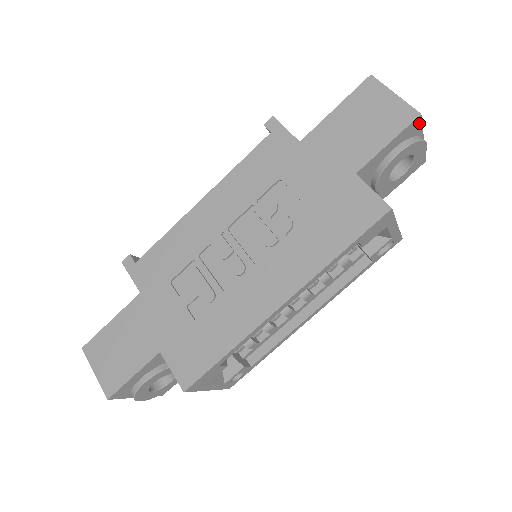
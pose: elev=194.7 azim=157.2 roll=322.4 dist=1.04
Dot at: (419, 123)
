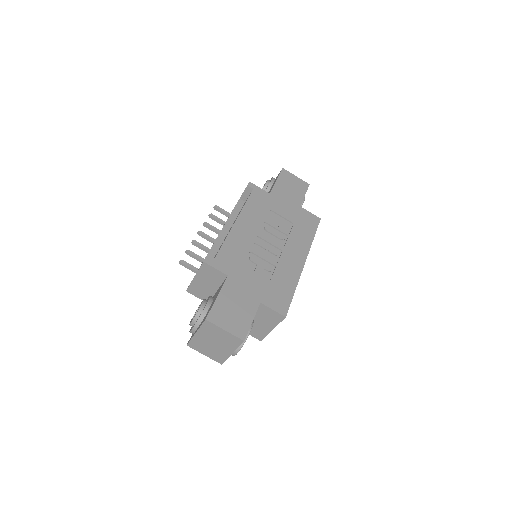
Dot at: occluded
